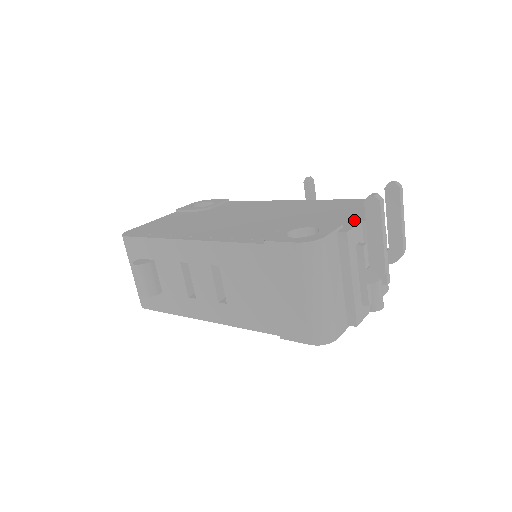
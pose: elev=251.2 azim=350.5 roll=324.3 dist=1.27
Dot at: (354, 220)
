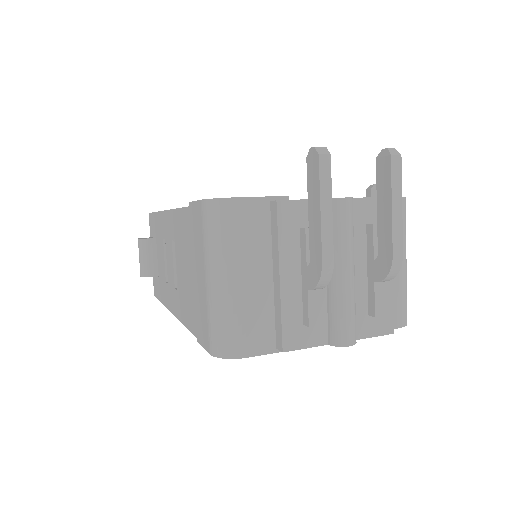
Dot at: occluded
